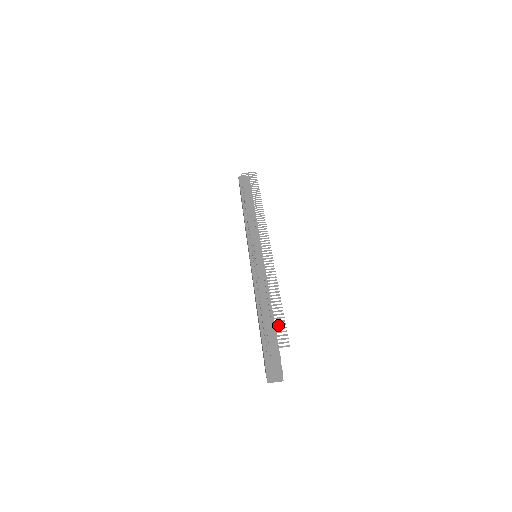
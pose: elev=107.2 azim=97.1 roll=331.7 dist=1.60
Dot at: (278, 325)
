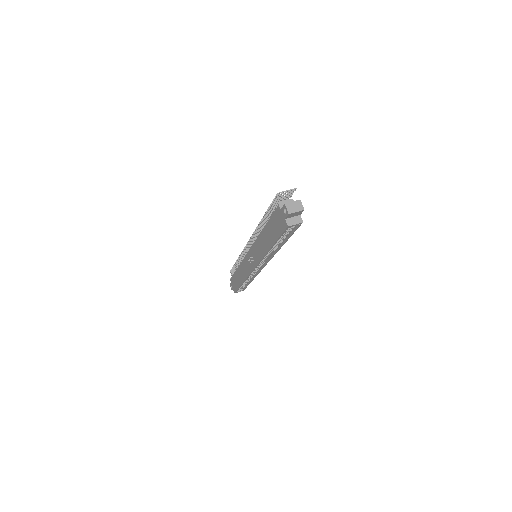
Dot at: occluded
